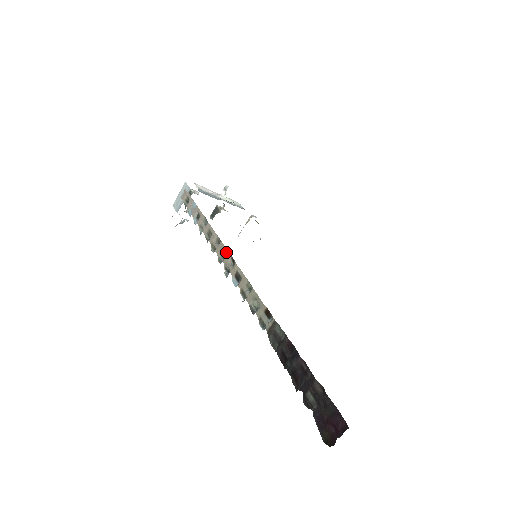
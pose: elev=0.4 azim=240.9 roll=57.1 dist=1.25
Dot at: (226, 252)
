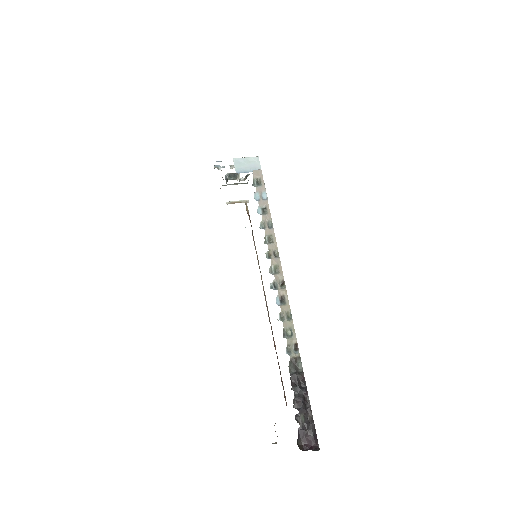
Dot at: (281, 271)
